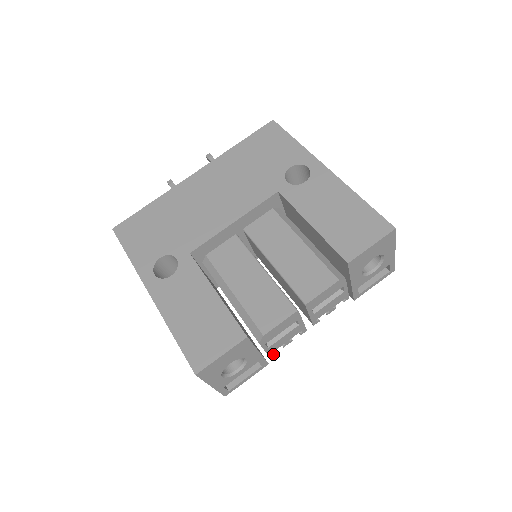
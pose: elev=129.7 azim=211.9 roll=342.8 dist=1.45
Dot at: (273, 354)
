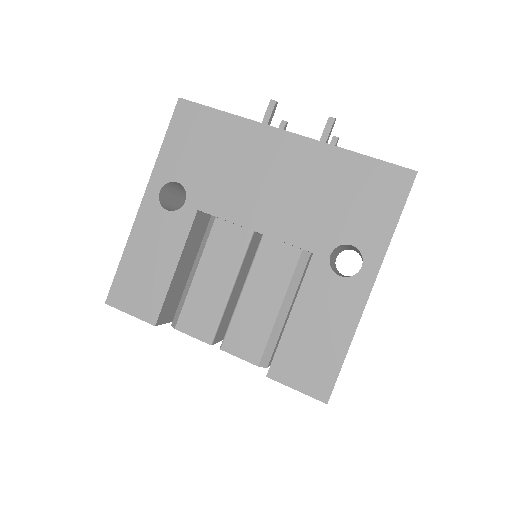
Dot at: occluded
